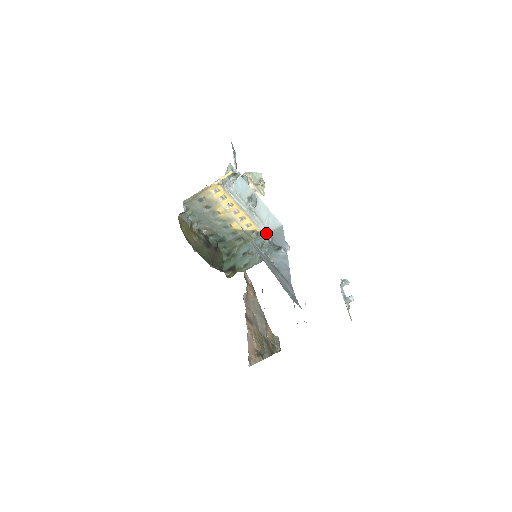
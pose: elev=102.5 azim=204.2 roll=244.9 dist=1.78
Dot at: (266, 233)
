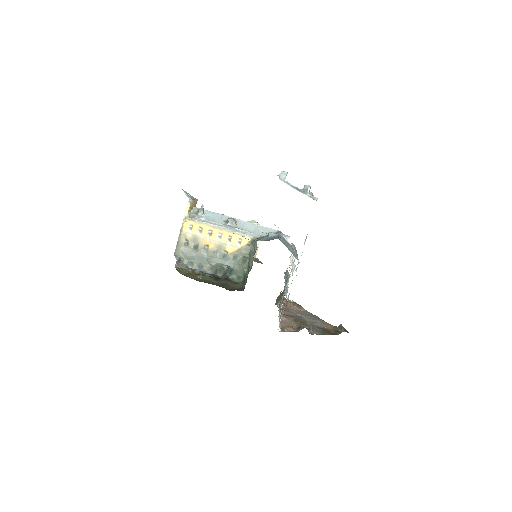
Dot at: occluded
